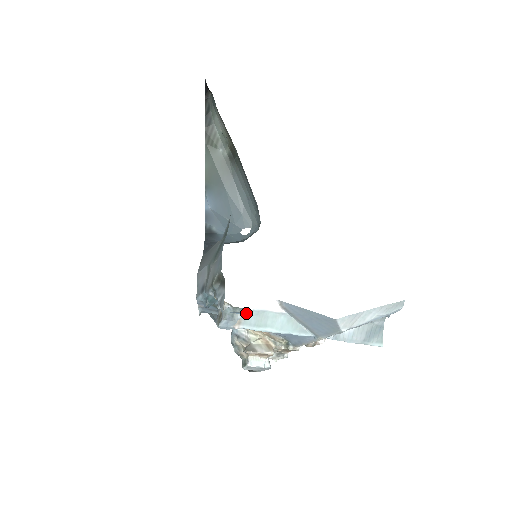
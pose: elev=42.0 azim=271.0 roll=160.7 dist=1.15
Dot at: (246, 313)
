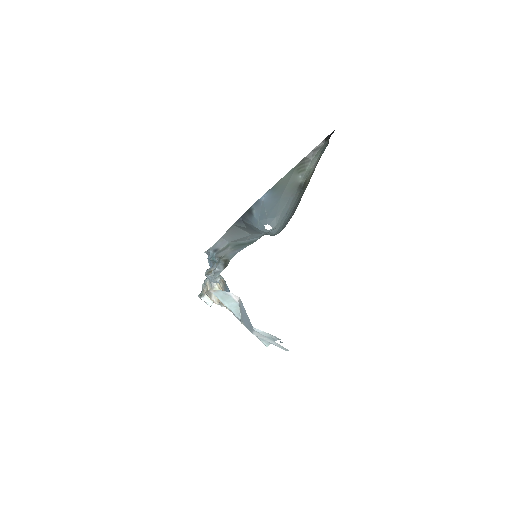
Dot at: (221, 290)
